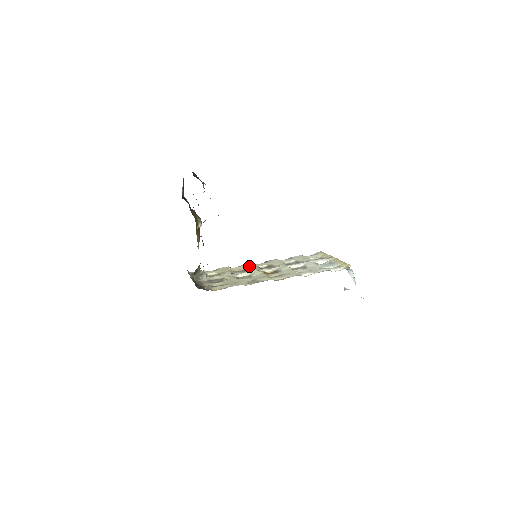
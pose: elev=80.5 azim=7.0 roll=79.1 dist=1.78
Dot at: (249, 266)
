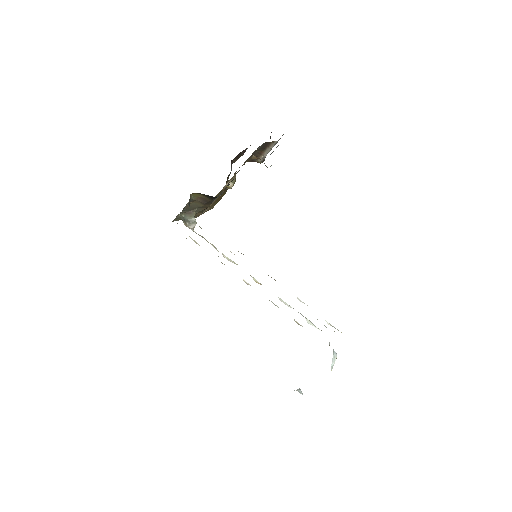
Dot at: occluded
